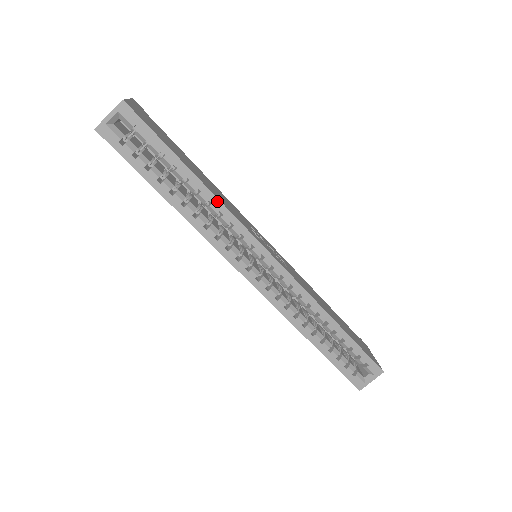
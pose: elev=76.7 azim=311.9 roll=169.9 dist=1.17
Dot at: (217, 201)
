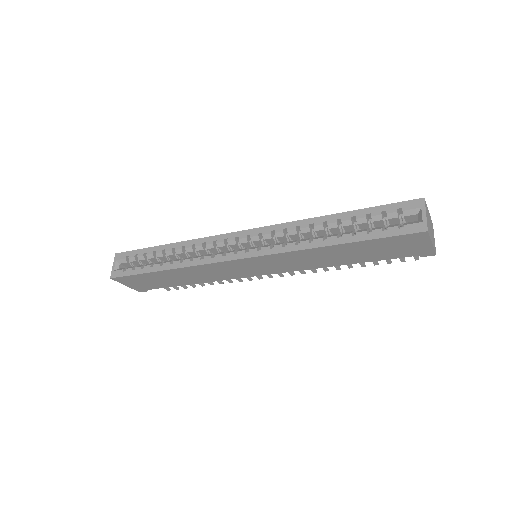
Dot at: (187, 242)
